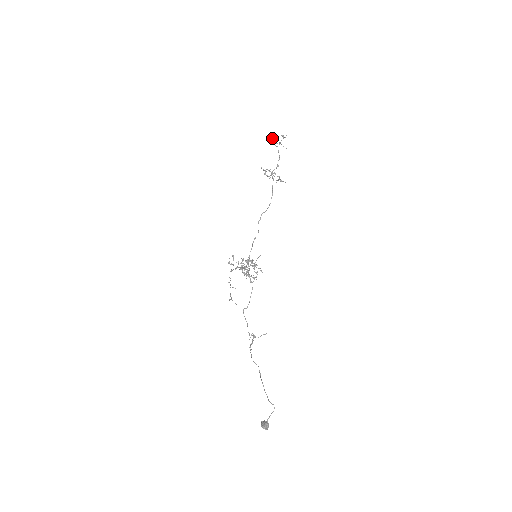
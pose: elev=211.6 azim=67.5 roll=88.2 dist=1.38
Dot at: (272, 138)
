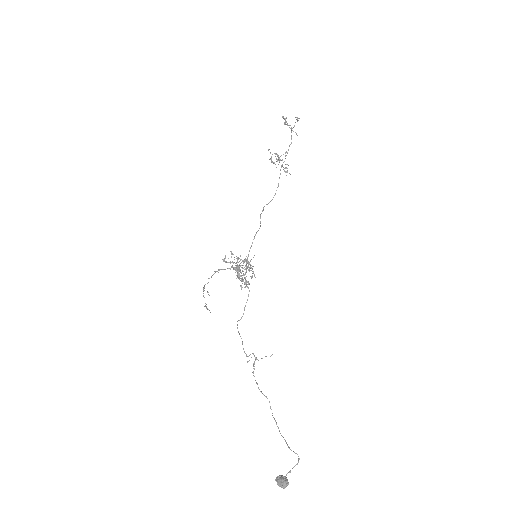
Dot at: (286, 117)
